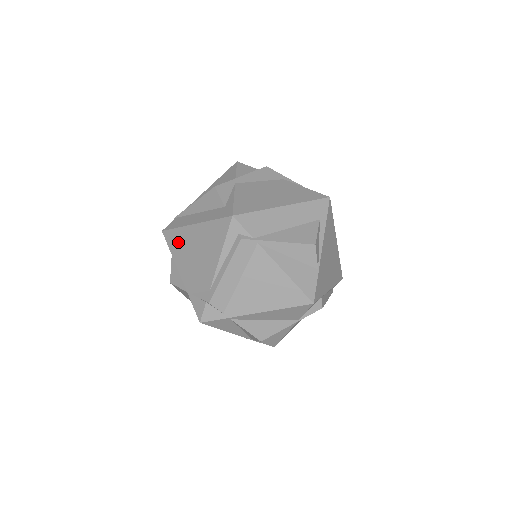
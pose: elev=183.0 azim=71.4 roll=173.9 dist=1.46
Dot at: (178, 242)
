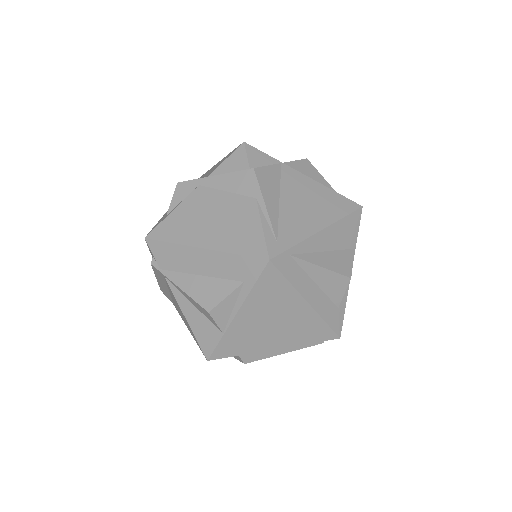
Dot at: occluded
